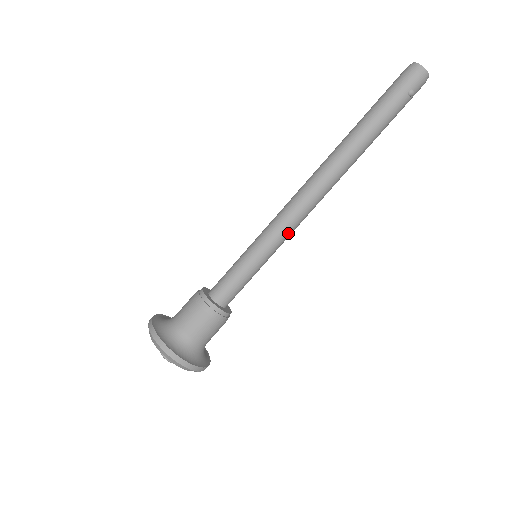
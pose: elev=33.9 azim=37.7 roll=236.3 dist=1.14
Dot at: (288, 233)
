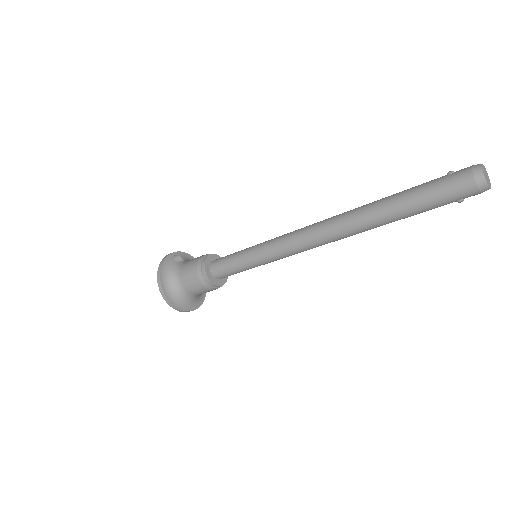
Dot at: occluded
